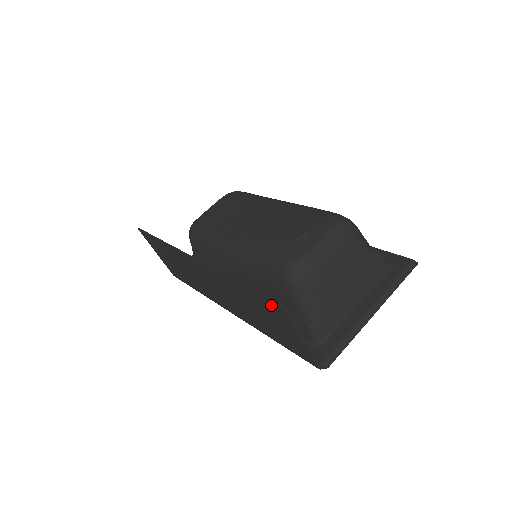
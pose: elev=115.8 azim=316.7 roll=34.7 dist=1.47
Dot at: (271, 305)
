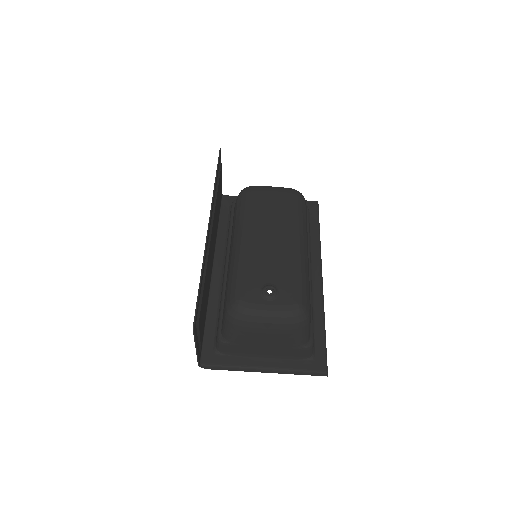
Dot at: (196, 317)
